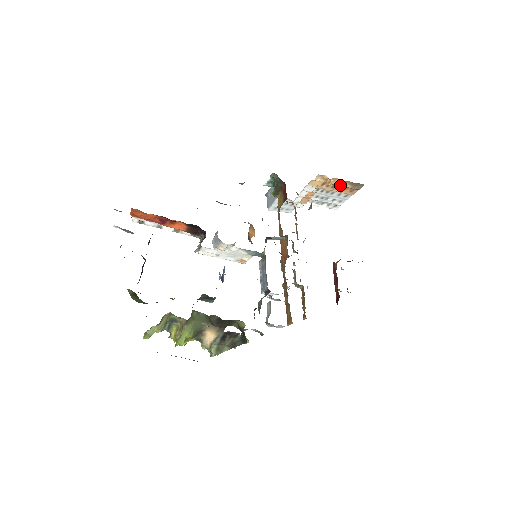
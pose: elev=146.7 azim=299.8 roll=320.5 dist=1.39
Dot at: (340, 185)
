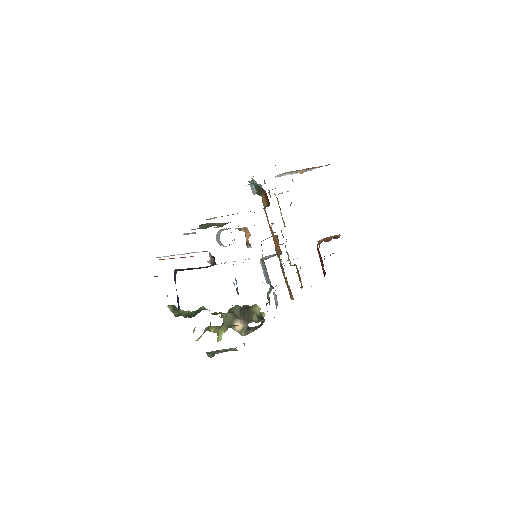
Dot at: (311, 168)
